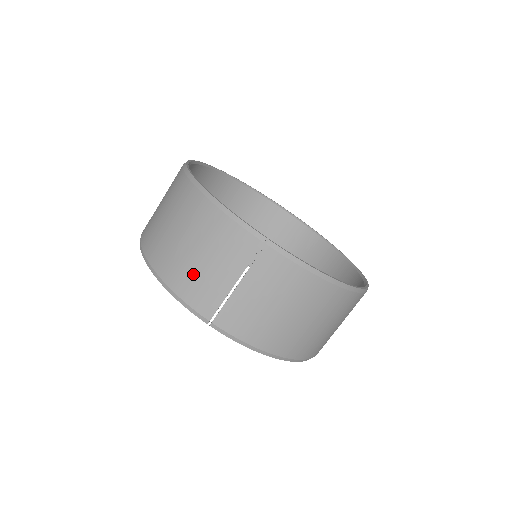
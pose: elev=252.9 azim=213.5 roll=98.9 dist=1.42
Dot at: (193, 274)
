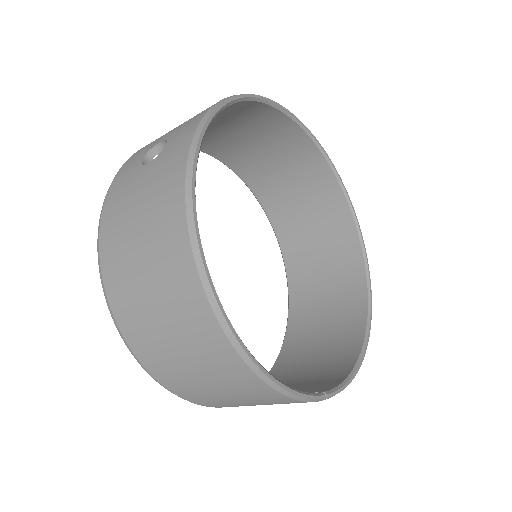
Dot at: (223, 403)
